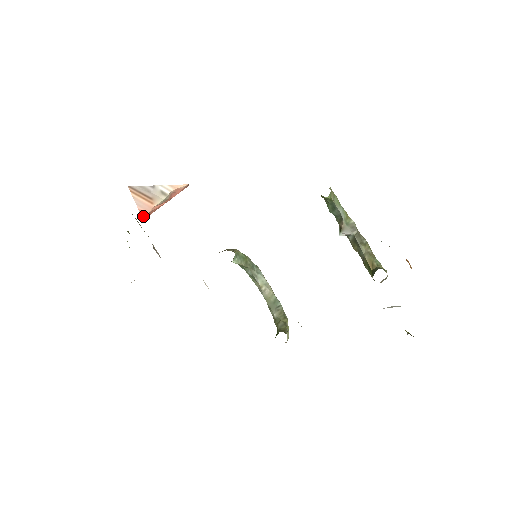
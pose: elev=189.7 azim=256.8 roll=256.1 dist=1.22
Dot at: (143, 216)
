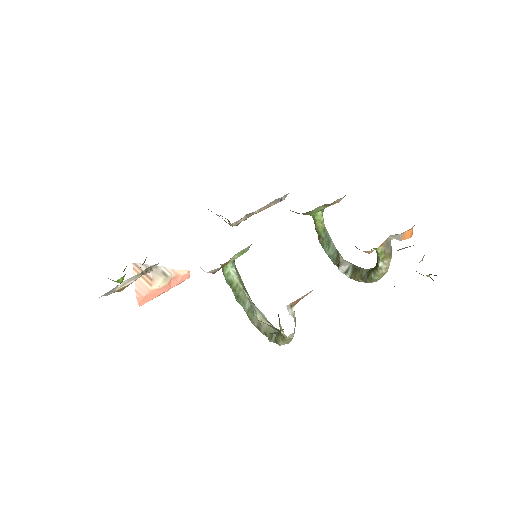
Dot at: (138, 300)
